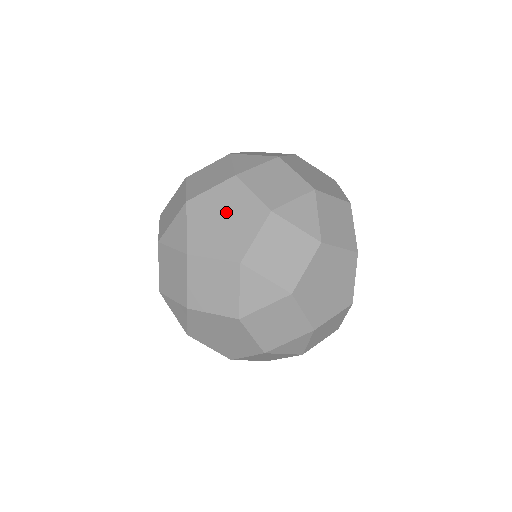
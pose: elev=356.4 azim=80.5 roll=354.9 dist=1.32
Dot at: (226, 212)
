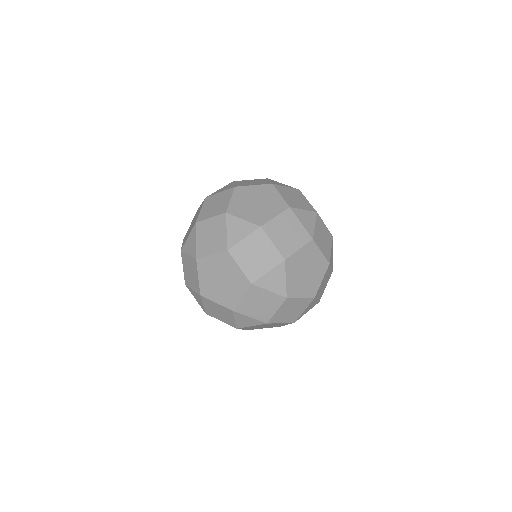
Dot at: (253, 199)
